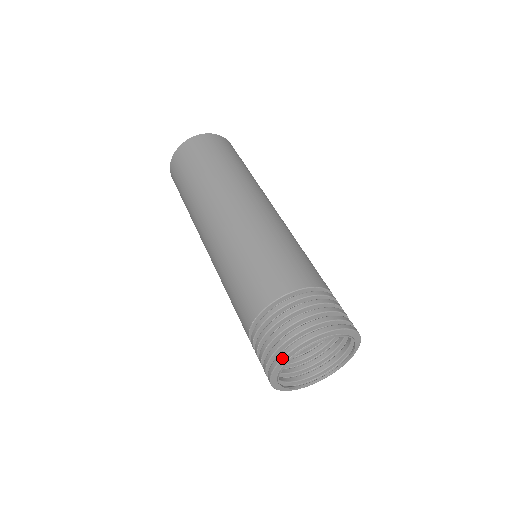
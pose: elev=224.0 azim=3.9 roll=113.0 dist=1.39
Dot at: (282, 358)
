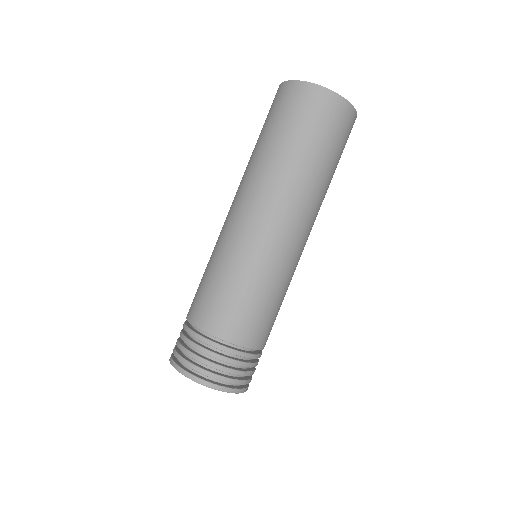
Dot at: (169, 359)
